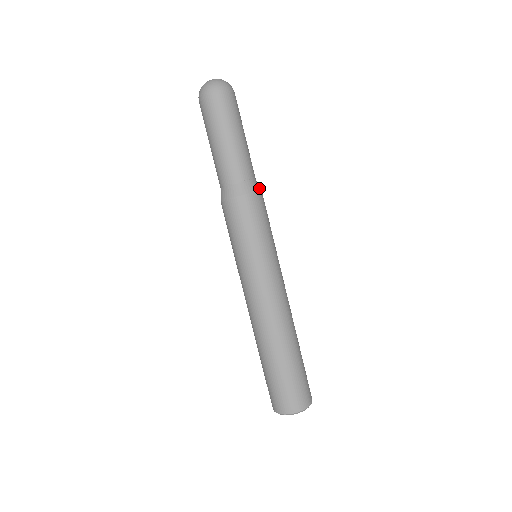
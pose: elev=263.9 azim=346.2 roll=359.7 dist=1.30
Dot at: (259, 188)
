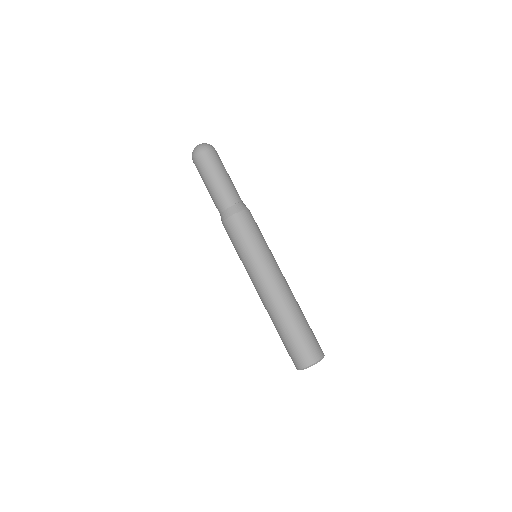
Dot at: (247, 208)
